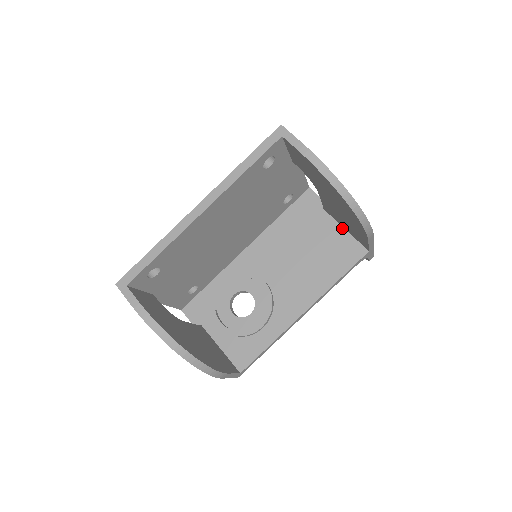
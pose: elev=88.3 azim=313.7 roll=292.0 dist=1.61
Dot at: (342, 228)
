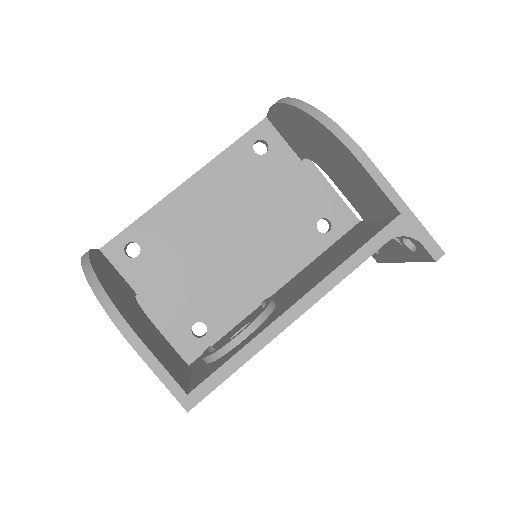
Dot at: (378, 220)
